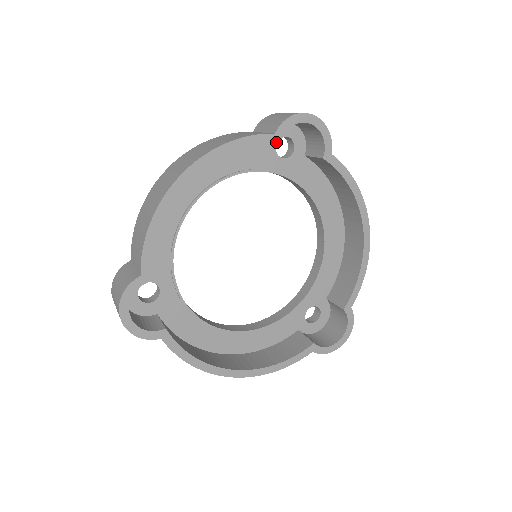
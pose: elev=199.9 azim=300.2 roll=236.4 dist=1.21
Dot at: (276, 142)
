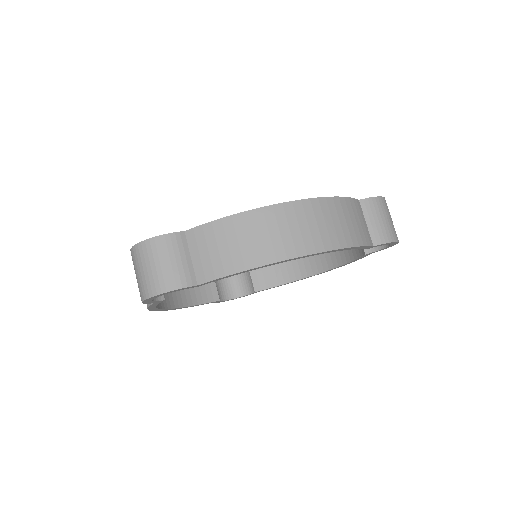
Dot at: occluded
